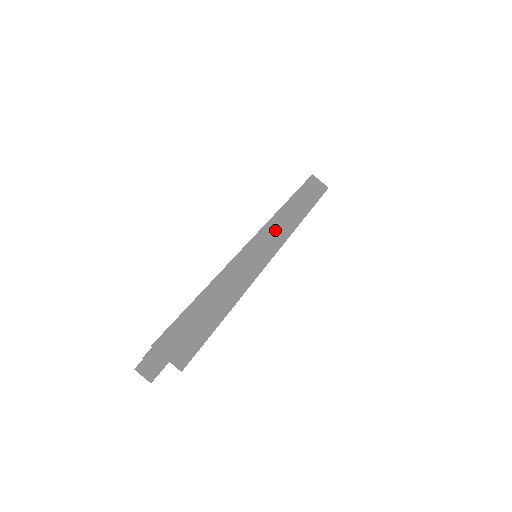
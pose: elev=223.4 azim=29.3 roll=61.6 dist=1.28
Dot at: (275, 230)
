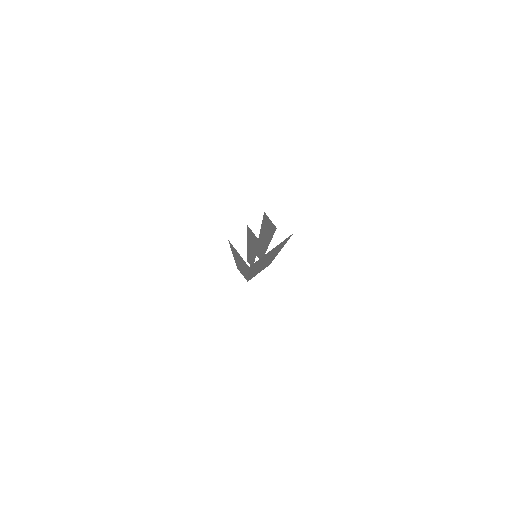
Dot at: occluded
